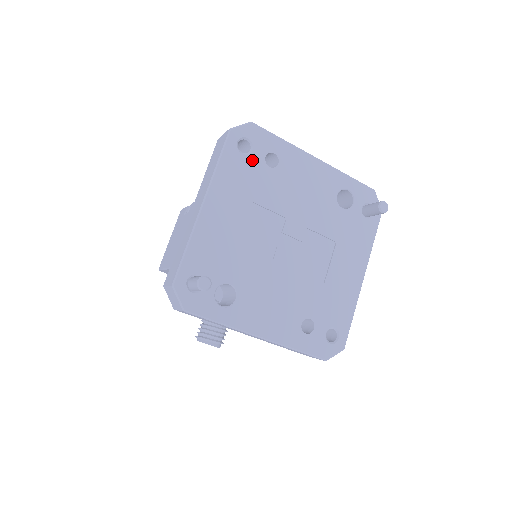
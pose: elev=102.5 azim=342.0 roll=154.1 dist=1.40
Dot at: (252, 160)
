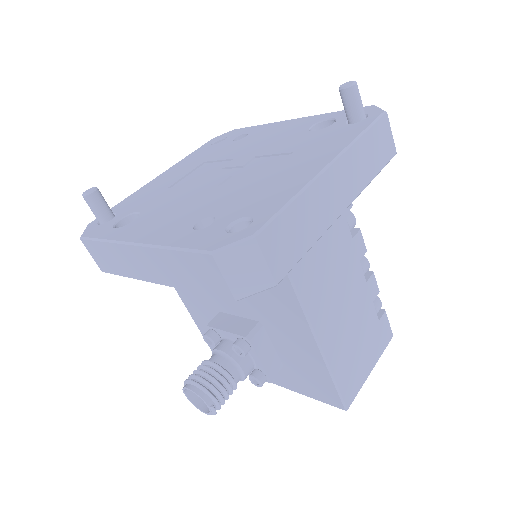
Dot at: (220, 144)
